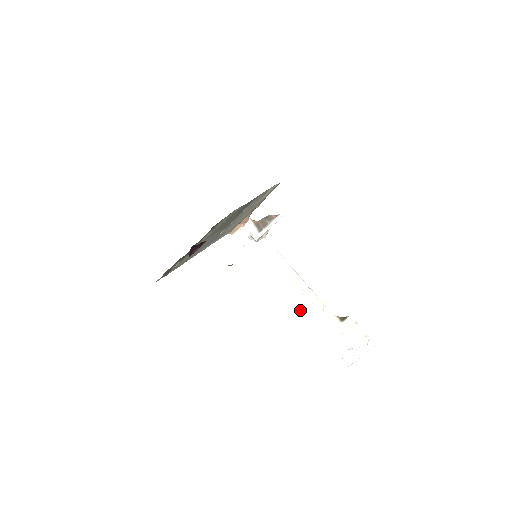
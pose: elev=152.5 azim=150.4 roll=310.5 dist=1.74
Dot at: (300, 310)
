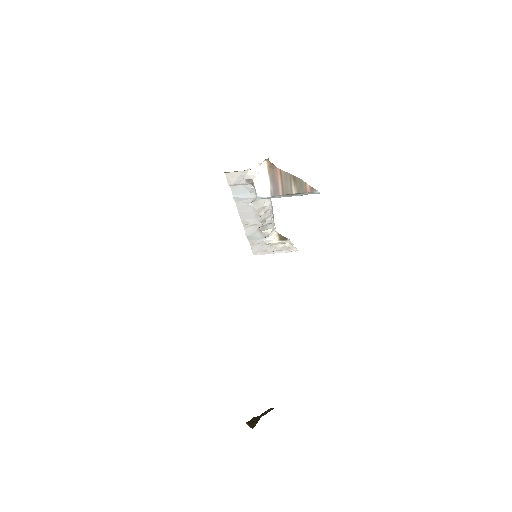
Dot at: (247, 231)
